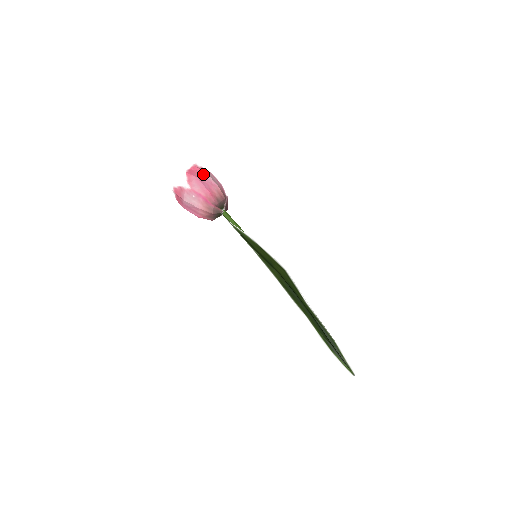
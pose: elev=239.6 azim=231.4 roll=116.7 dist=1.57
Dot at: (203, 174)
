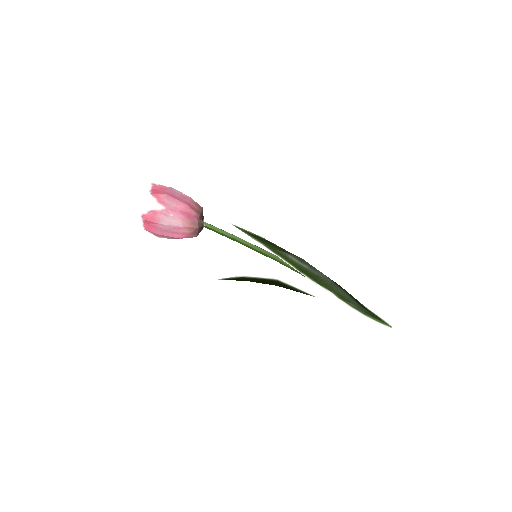
Dot at: (170, 190)
